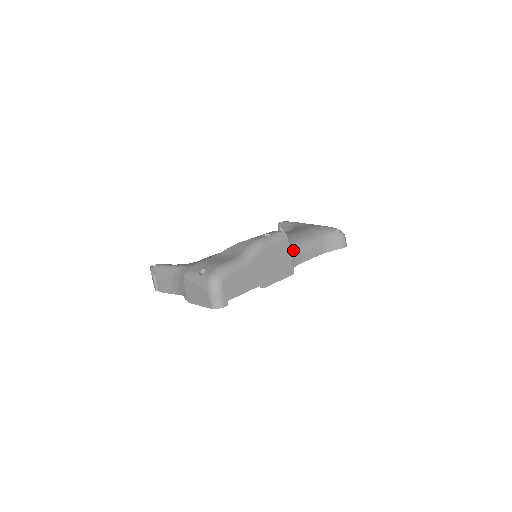
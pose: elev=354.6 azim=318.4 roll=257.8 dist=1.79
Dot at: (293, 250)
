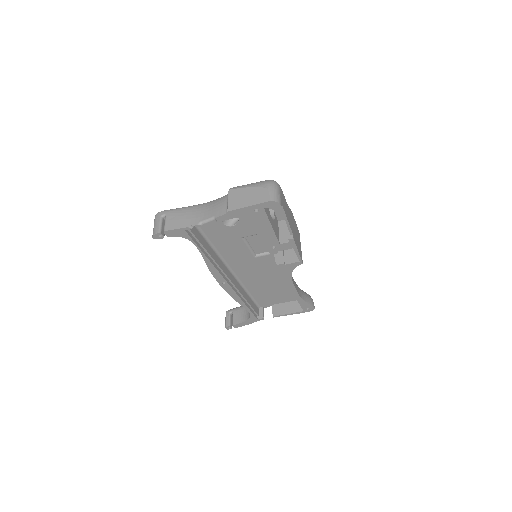
Dot at: occluded
